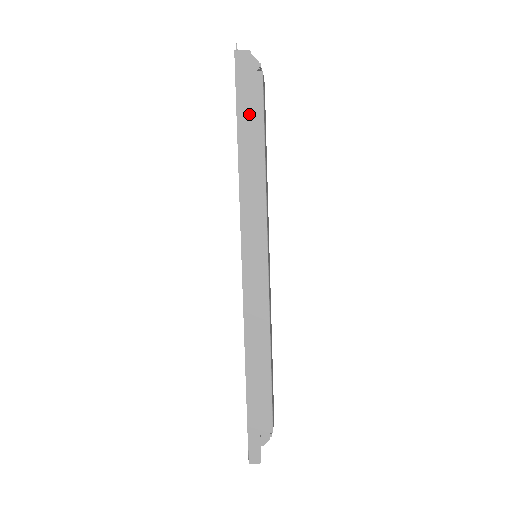
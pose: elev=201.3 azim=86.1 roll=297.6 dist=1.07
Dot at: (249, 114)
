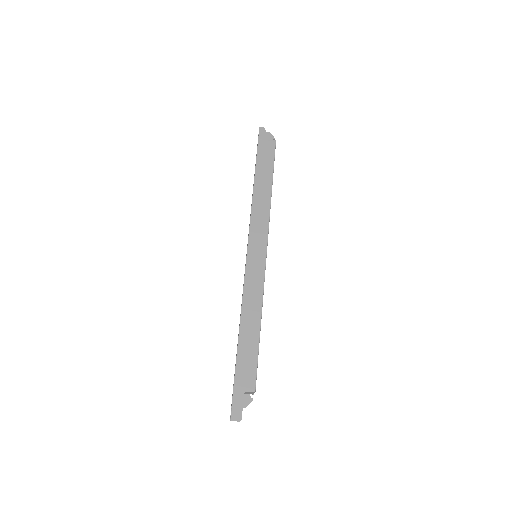
Dot at: (264, 161)
